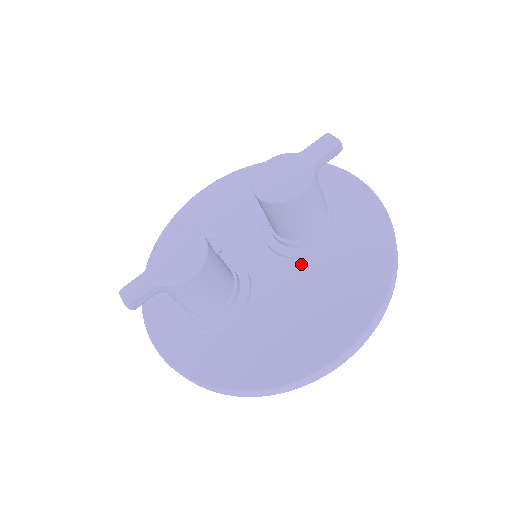
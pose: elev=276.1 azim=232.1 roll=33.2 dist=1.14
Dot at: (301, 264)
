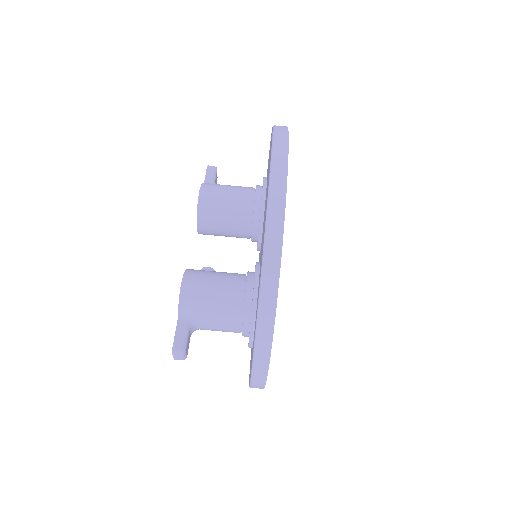
Dot at: occluded
